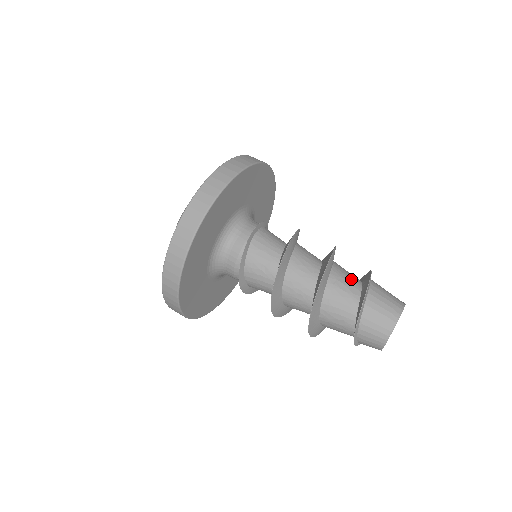
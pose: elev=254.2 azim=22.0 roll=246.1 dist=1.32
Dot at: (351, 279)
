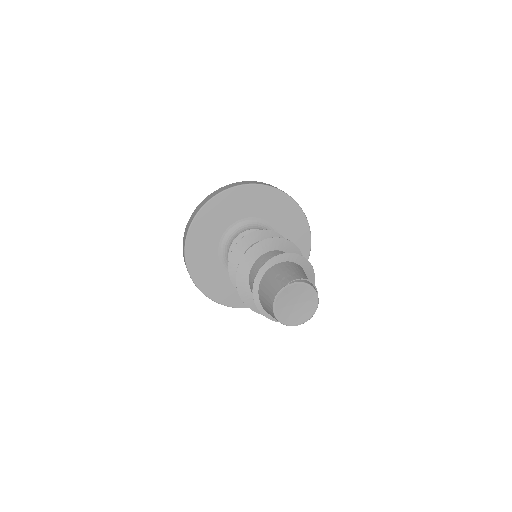
Dot at: occluded
